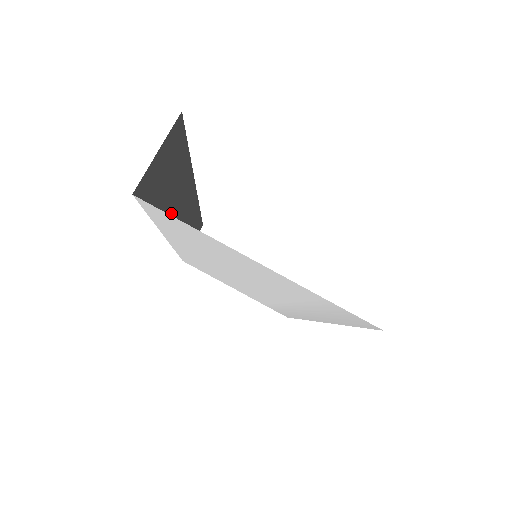
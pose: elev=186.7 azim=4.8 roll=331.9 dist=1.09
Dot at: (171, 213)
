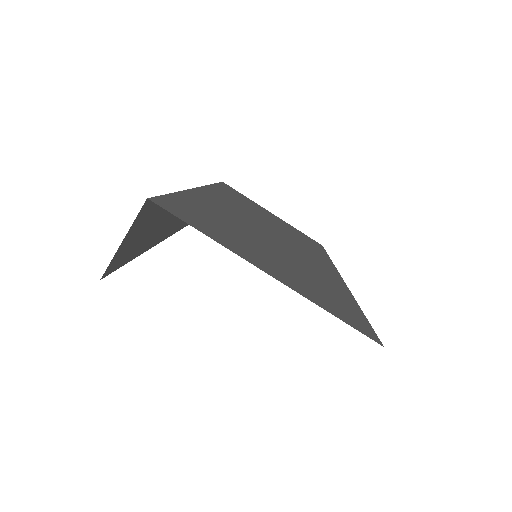
Dot at: (166, 227)
